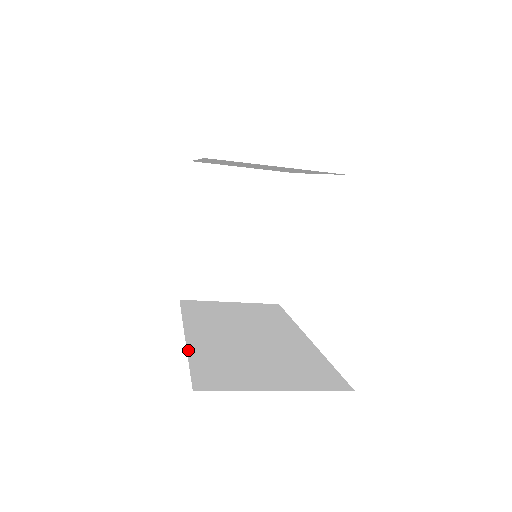
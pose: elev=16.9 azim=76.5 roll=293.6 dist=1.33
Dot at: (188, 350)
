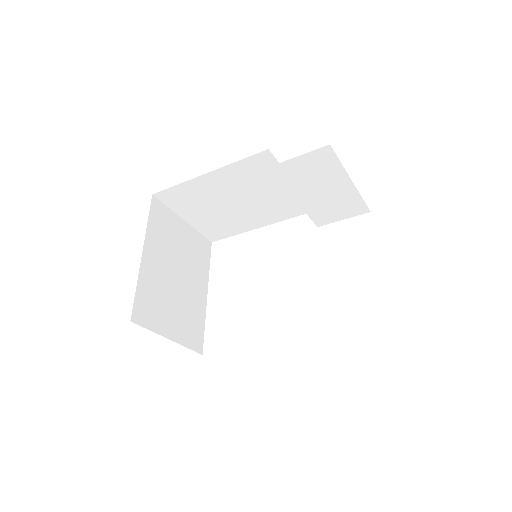
Dot at: occluded
